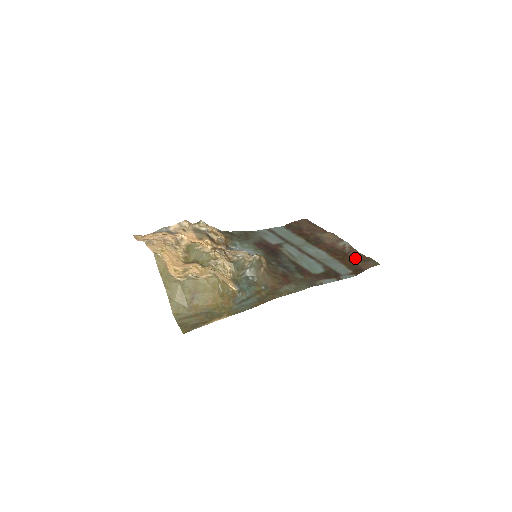
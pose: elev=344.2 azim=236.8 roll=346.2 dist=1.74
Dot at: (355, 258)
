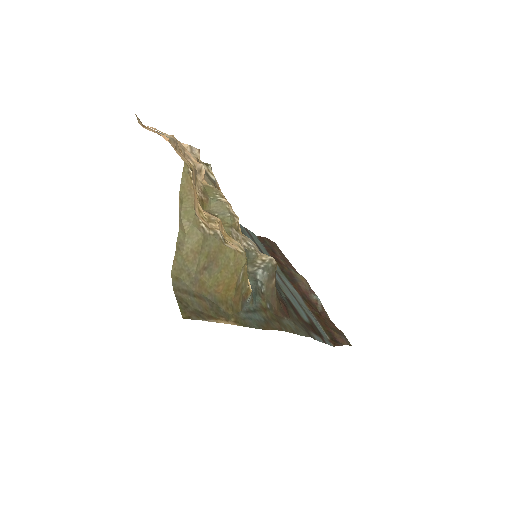
Dot at: (329, 323)
